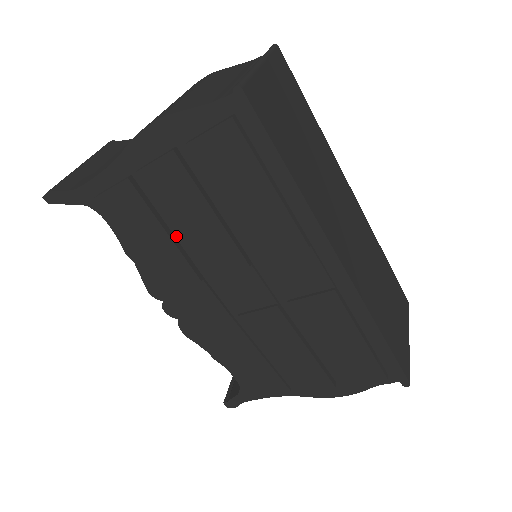
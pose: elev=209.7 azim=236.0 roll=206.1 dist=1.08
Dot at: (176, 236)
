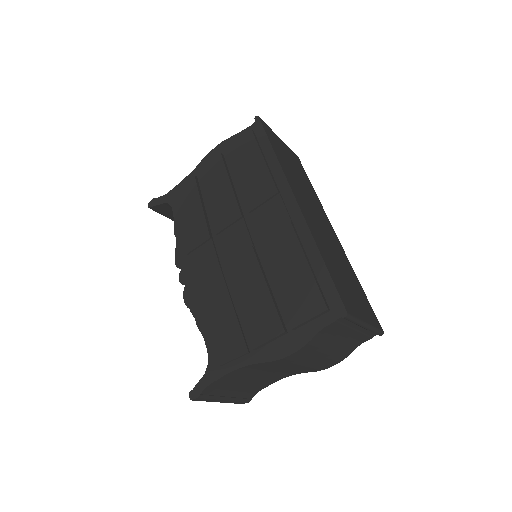
Dot at: (207, 211)
